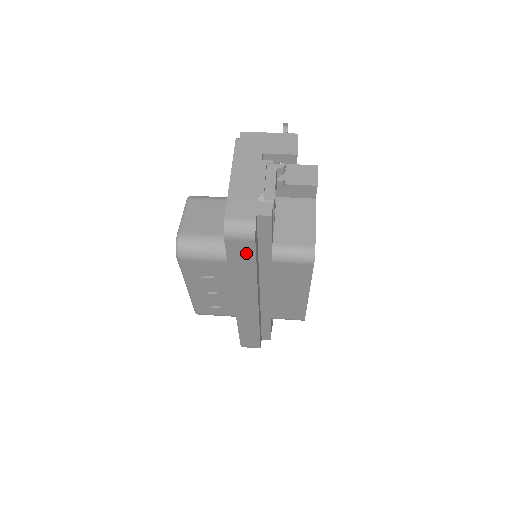
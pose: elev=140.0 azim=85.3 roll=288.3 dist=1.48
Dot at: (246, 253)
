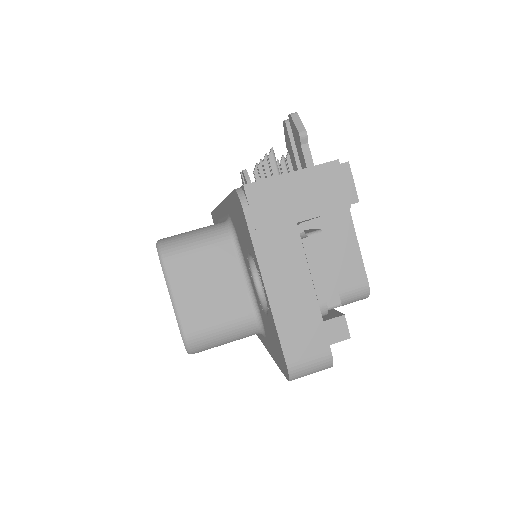
Dot at: occluded
